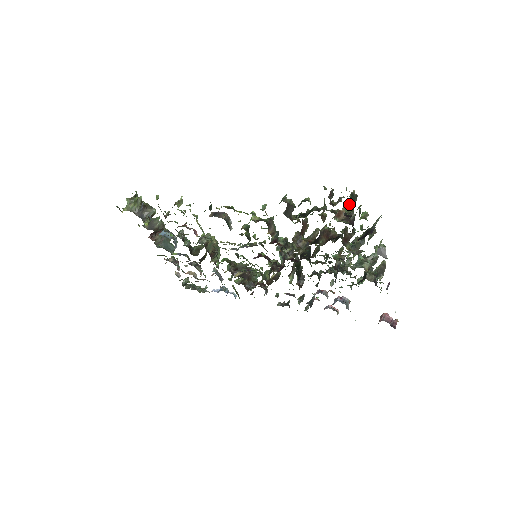
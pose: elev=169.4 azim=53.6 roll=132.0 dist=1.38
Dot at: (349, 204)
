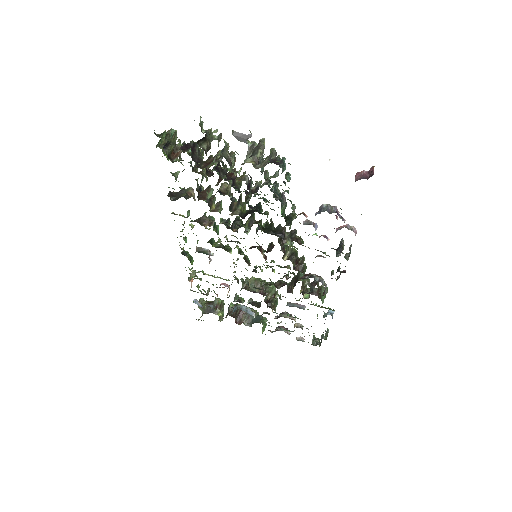
Dot at: (160, 141)
